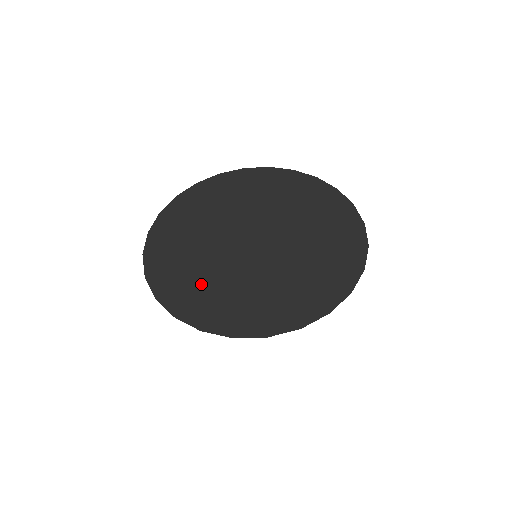
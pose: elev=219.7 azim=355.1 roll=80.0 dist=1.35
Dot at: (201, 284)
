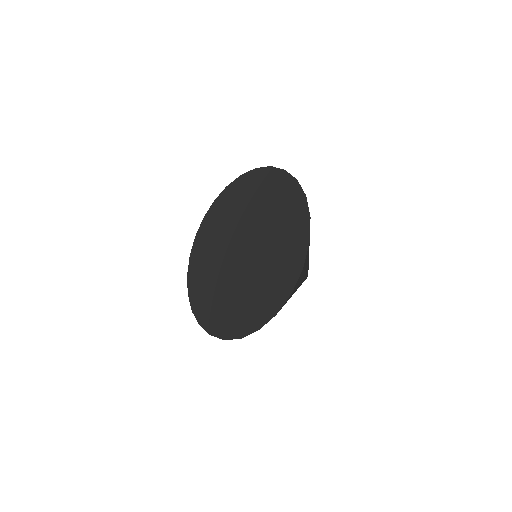
Dot at: (212, 297)
